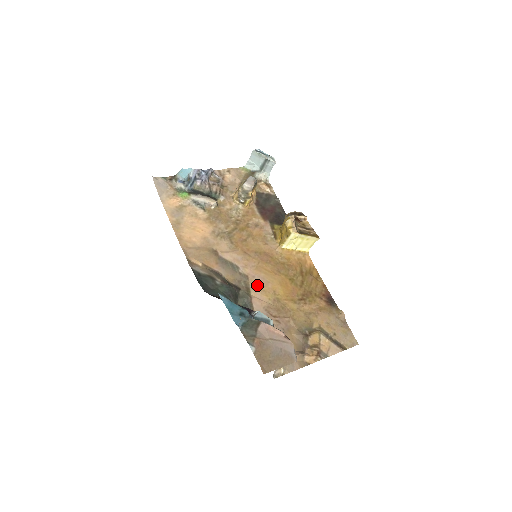
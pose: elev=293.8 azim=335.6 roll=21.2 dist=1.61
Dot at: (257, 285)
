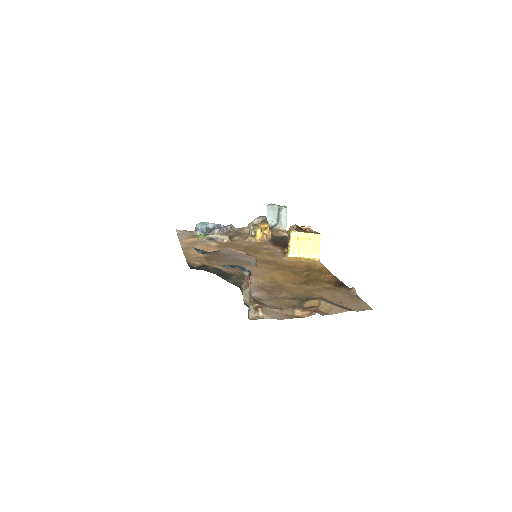
Dot at: (254, 274)
